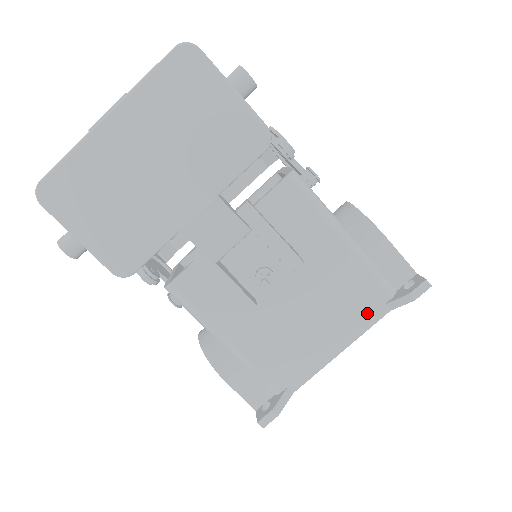
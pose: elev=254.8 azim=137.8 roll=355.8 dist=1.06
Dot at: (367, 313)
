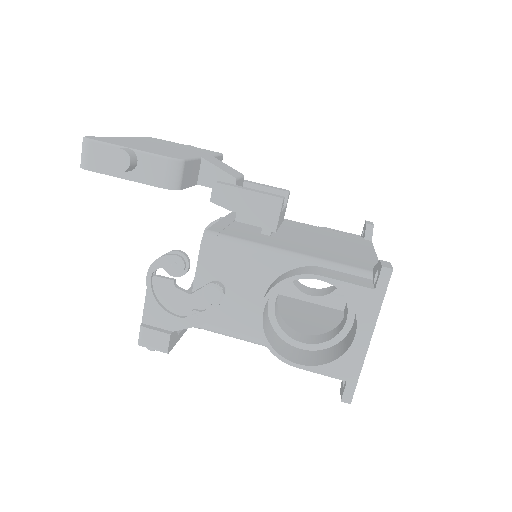
Dot at: (361, 242)
